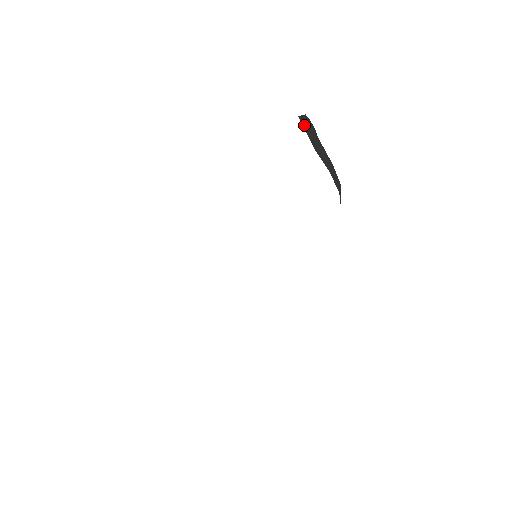
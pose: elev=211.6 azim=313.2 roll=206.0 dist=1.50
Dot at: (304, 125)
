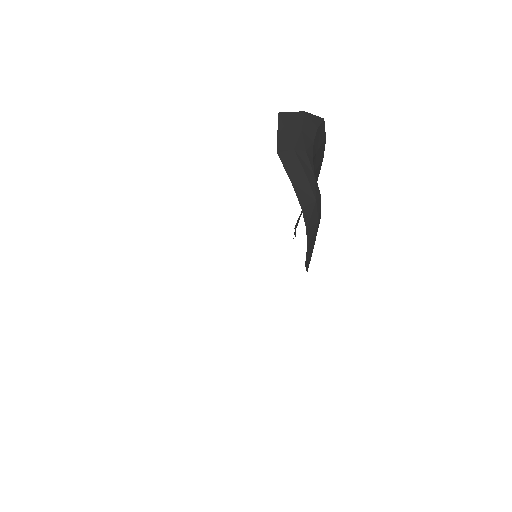
Dot at: (282, 123)
